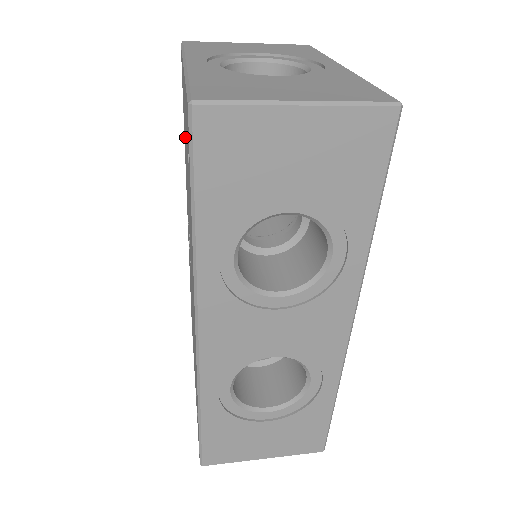
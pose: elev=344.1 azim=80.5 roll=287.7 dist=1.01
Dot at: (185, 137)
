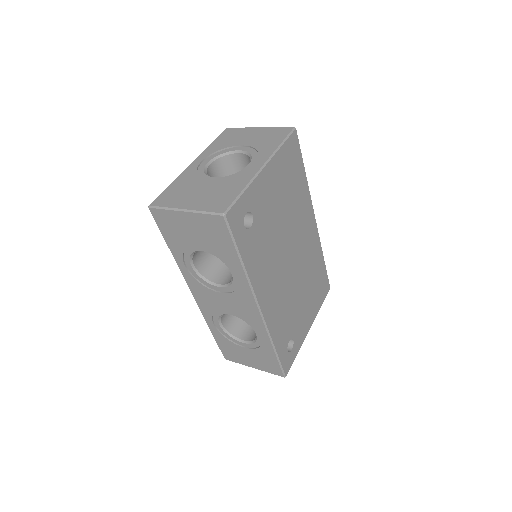
Dot at: occluded
